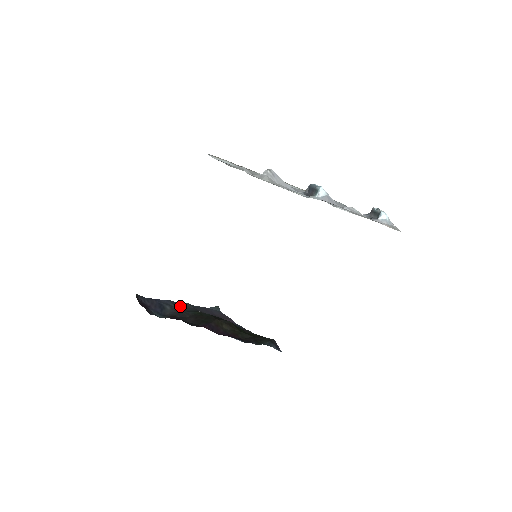
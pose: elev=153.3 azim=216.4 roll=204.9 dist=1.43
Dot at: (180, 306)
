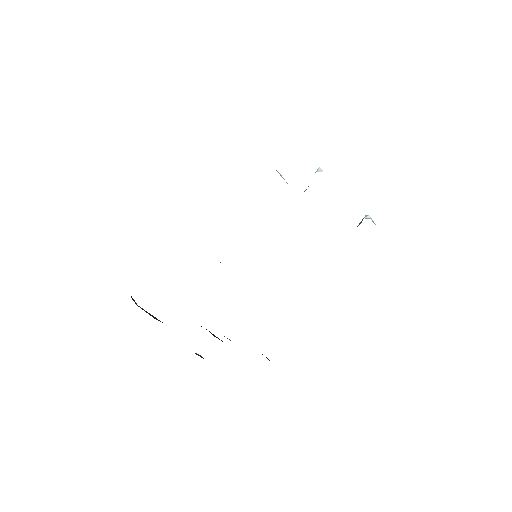
Dot at: occluded
